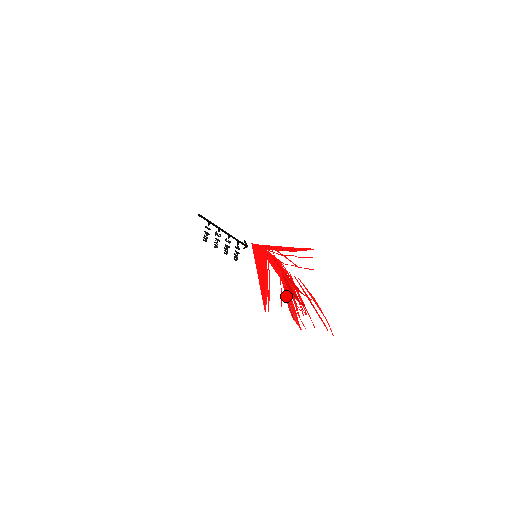
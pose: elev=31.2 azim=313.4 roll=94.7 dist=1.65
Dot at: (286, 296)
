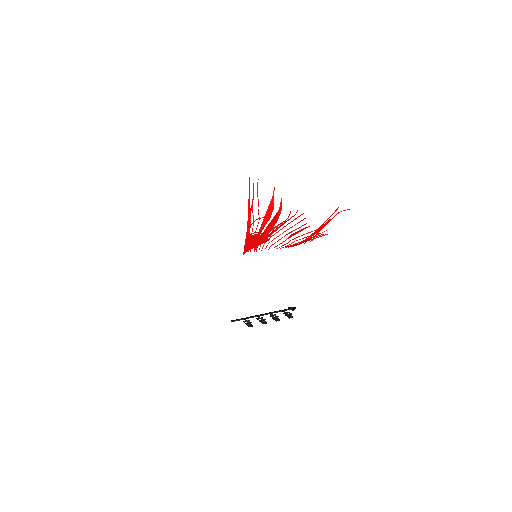
Dot at: (299, 242)
